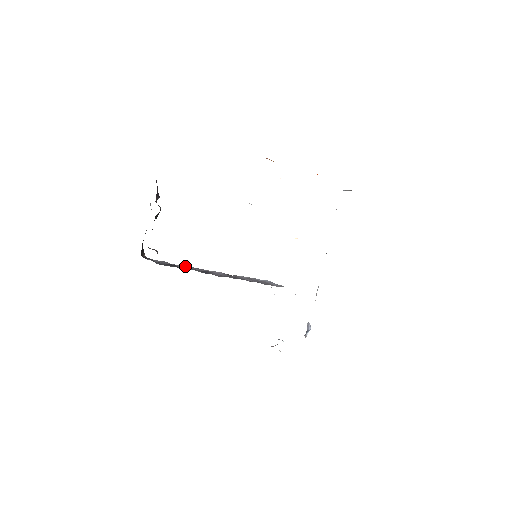
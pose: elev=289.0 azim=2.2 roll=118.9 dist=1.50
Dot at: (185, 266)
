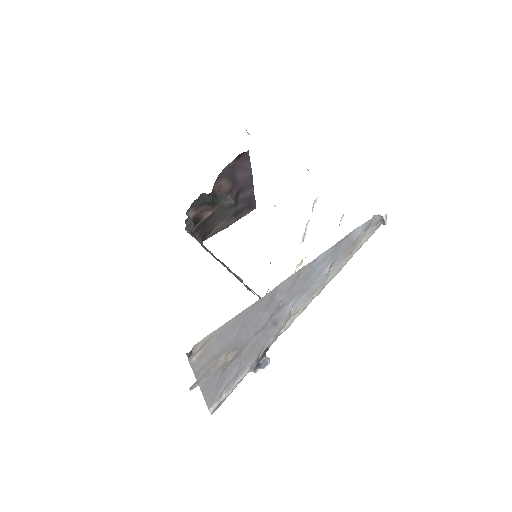
Dot at: occluded
